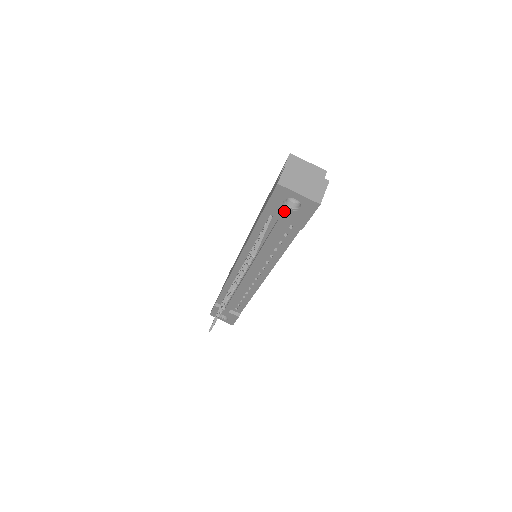
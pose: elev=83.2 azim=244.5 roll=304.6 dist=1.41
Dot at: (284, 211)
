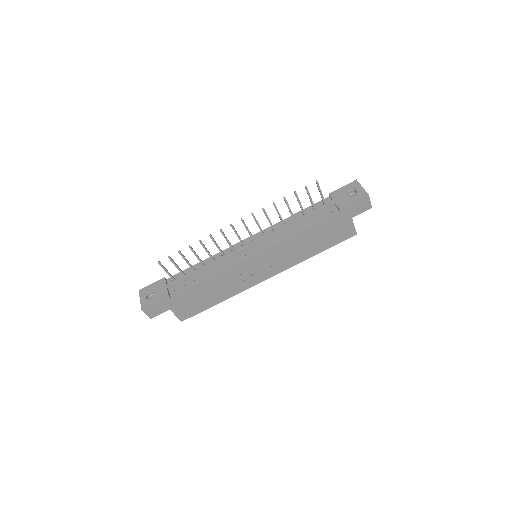
Dot at: (342, 196)
